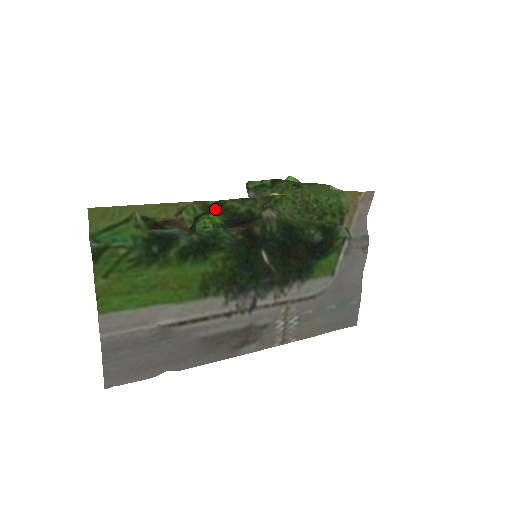
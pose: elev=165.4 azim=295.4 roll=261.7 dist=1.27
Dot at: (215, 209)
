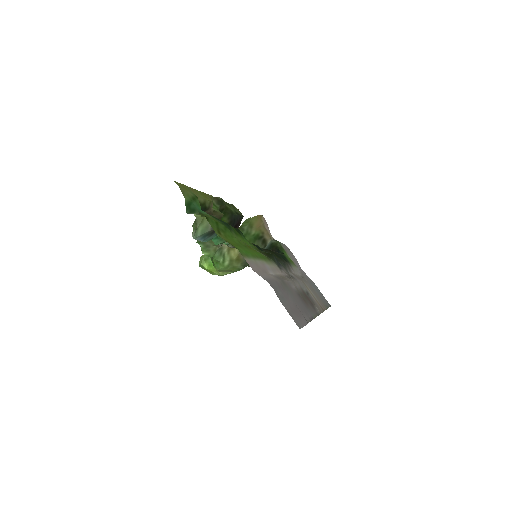
Dot at: (224, 204)
